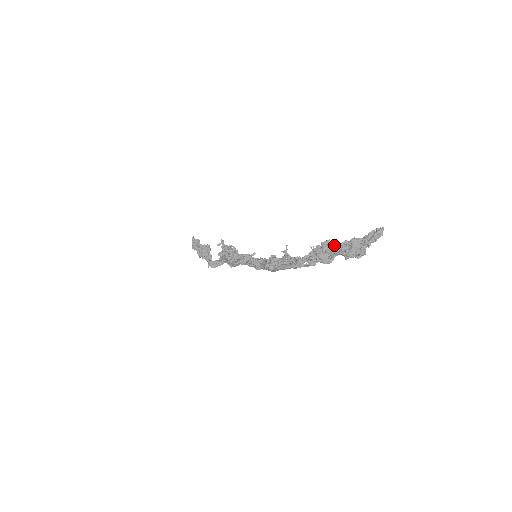
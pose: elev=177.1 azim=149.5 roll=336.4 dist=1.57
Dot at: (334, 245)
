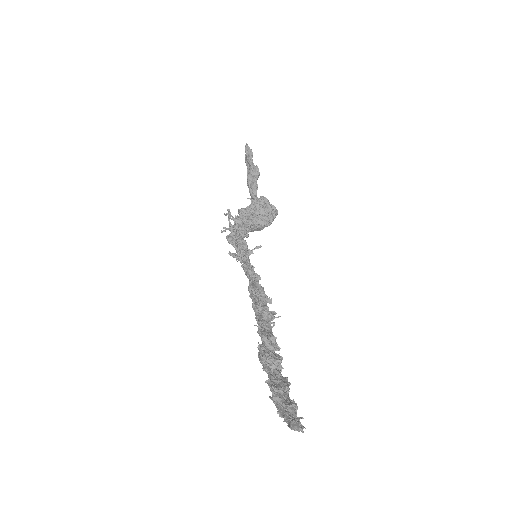
Dot at: (280, 360)
